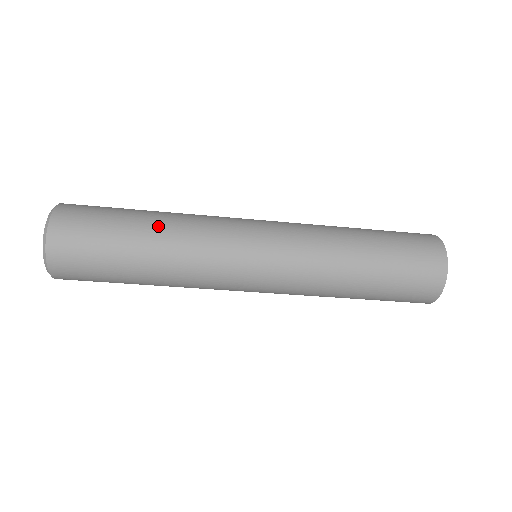
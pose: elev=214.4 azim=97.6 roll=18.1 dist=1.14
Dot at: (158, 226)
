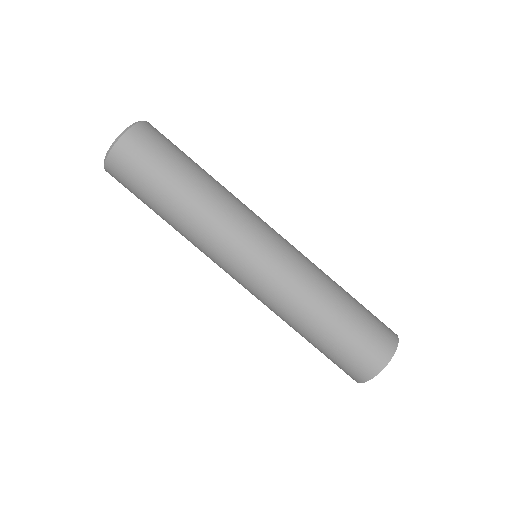
Dot at: occluded
